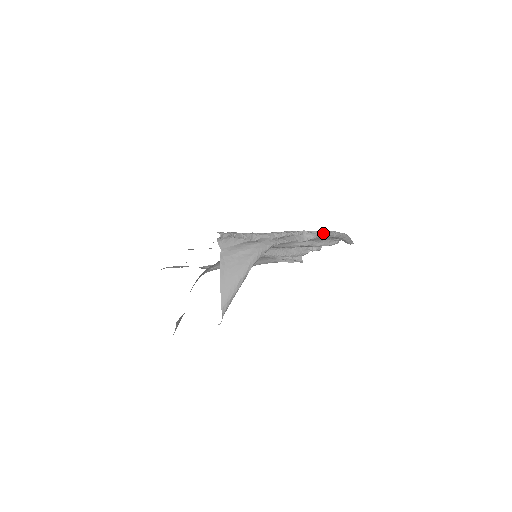
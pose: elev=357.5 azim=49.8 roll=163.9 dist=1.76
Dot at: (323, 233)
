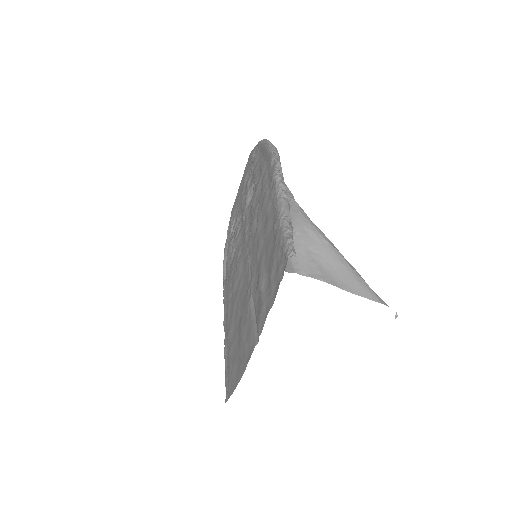
Dot at: (276, 151)
